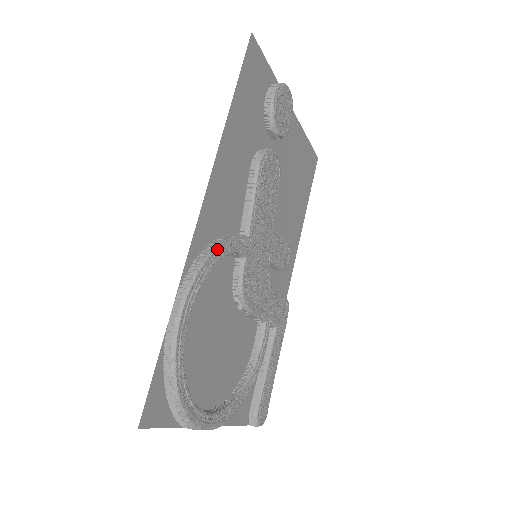
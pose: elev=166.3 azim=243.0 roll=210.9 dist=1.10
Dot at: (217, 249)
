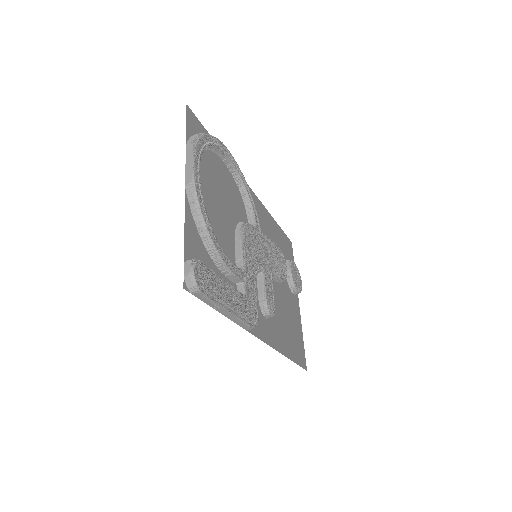
Dot at: (250, 192)
